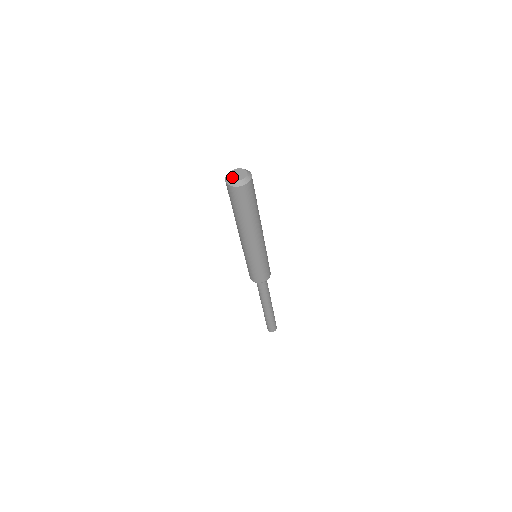
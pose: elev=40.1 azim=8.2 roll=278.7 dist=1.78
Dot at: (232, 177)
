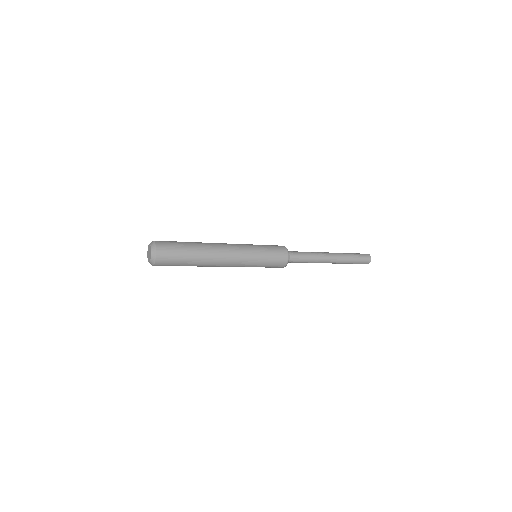
Dot at: (148, 259)
